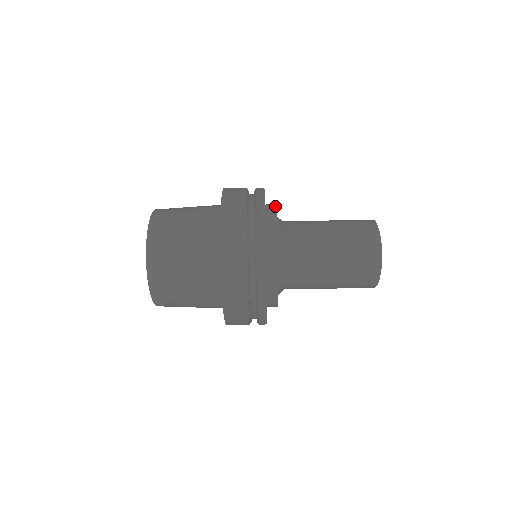
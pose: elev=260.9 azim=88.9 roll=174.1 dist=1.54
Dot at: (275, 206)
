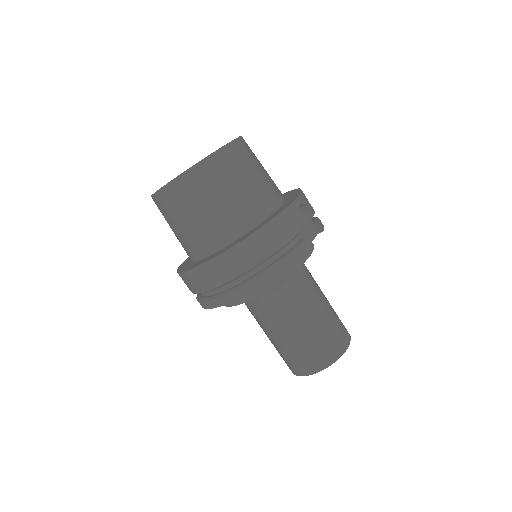
Dot at: (301, 265)
